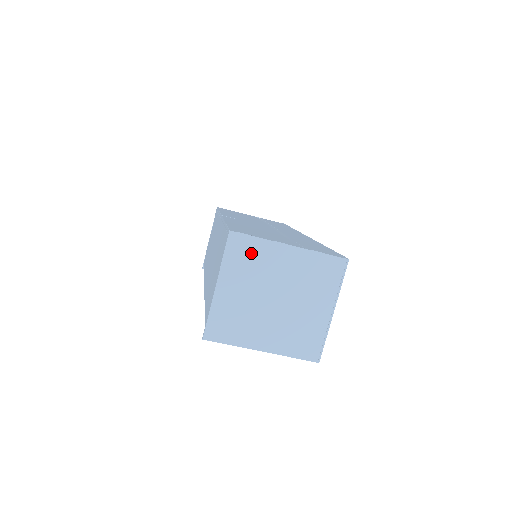
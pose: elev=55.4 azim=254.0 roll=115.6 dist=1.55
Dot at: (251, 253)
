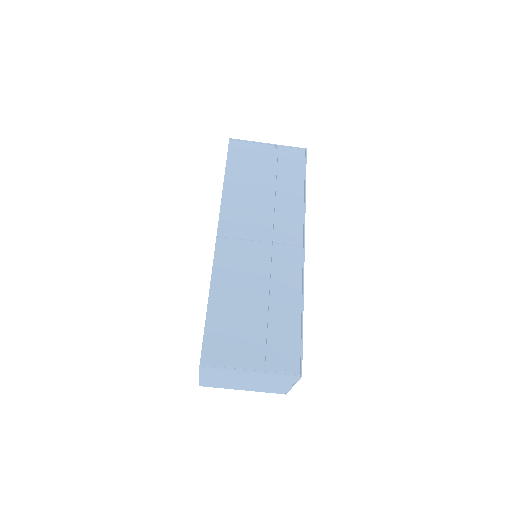
Dot at: (220, 372)
